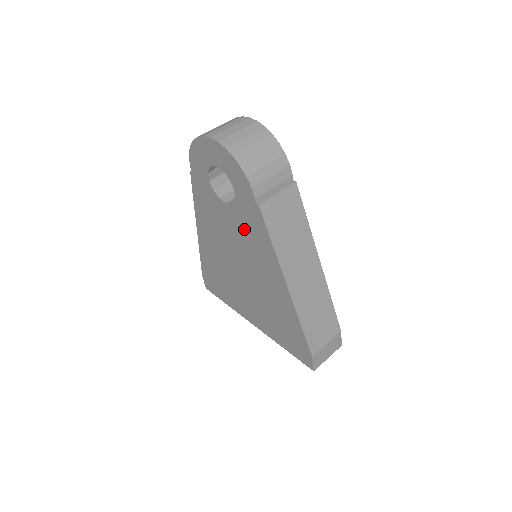
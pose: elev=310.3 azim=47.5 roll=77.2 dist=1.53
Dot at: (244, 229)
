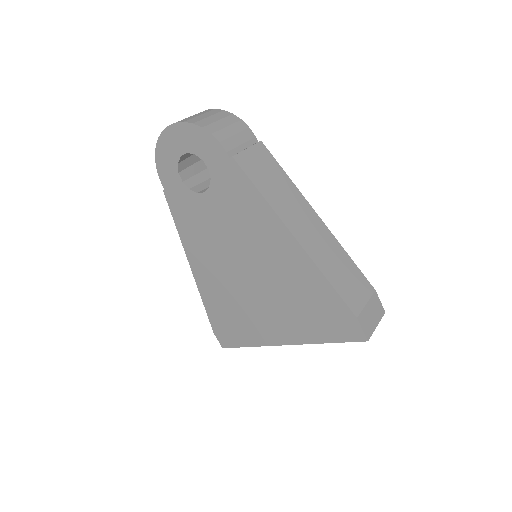
Dot at: (230, 206)
